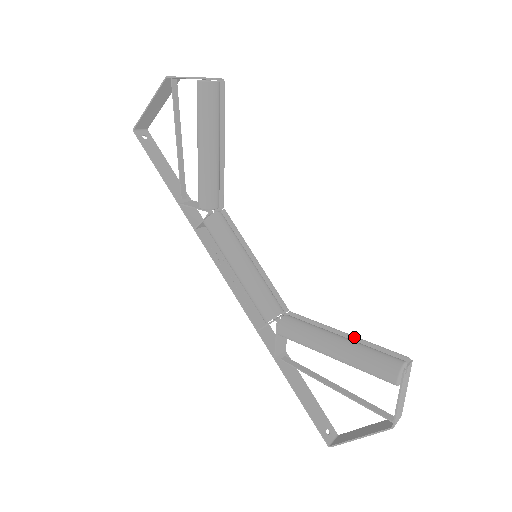
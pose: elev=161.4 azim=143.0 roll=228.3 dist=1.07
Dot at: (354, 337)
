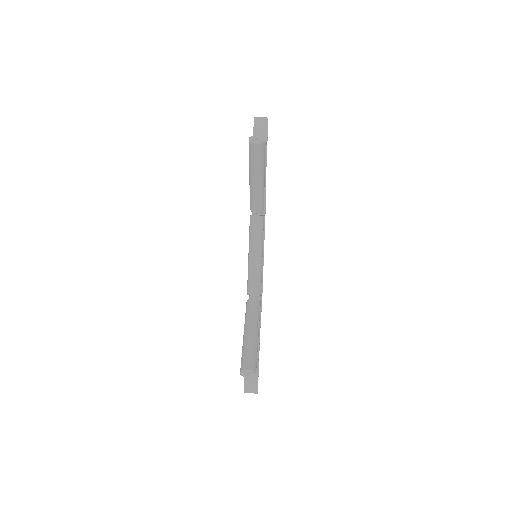
Dot at: (259, 338)
